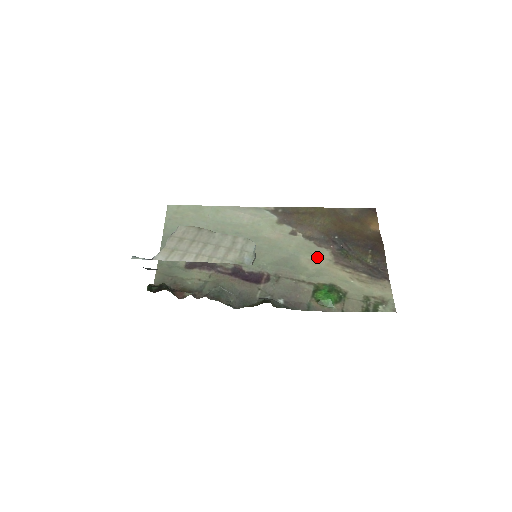
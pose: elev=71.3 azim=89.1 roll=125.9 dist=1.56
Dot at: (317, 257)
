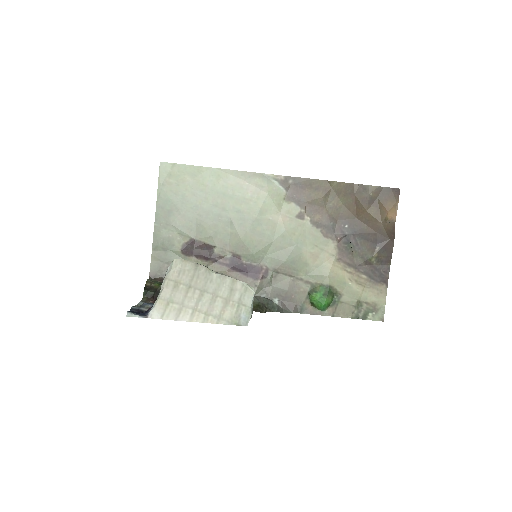
Dot at: (321, 251)
